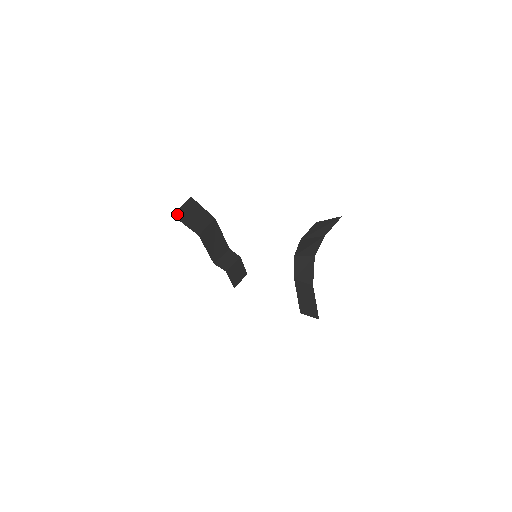
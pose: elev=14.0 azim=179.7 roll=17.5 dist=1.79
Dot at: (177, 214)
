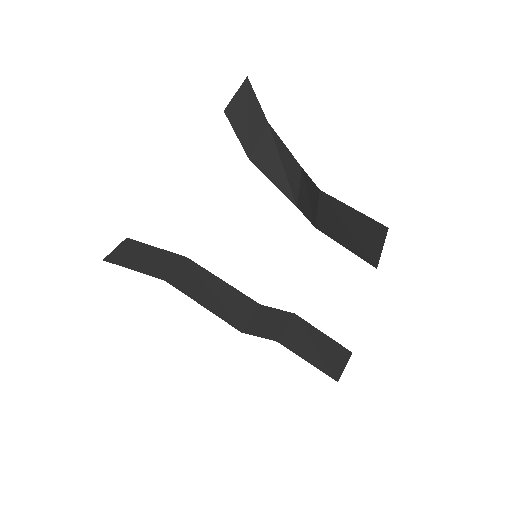
Dot at: (111, 259)
